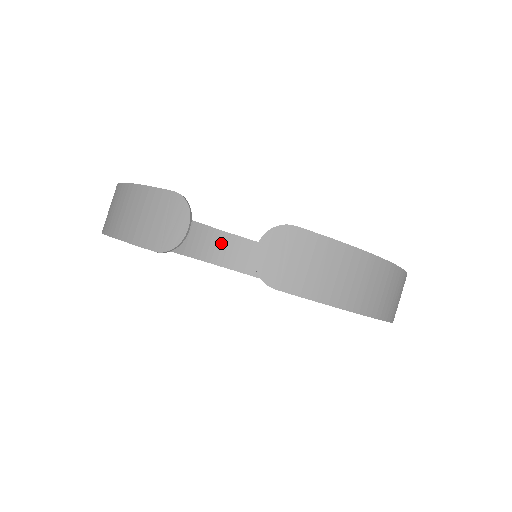
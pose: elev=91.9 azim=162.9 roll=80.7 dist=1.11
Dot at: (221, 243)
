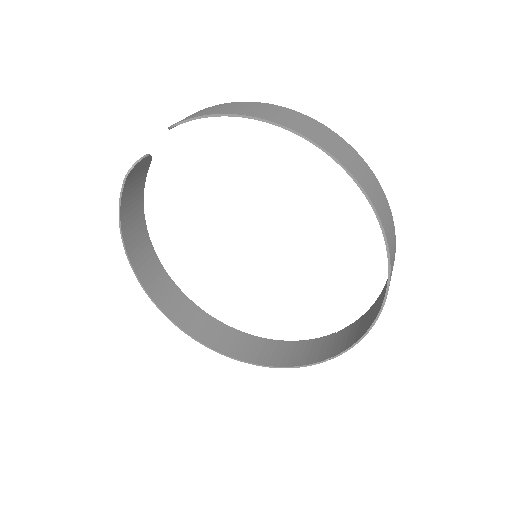
Dot at: (279, 349)
